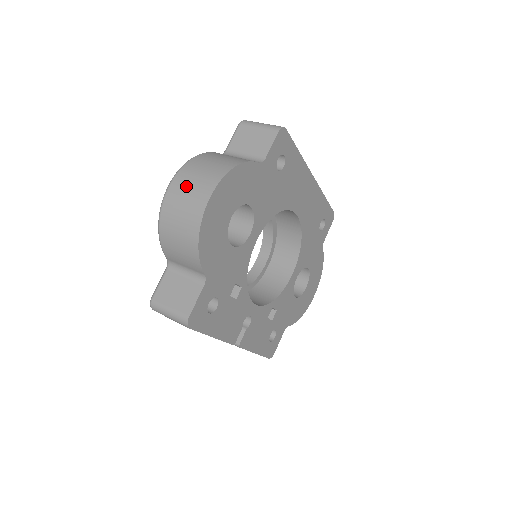
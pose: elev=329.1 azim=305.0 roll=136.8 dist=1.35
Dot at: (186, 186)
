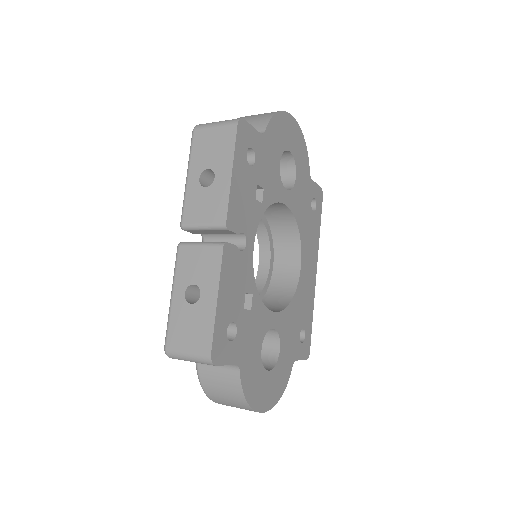
Dot at: occluded
